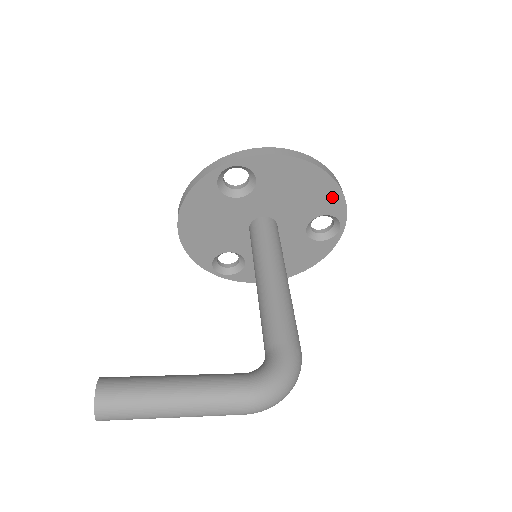
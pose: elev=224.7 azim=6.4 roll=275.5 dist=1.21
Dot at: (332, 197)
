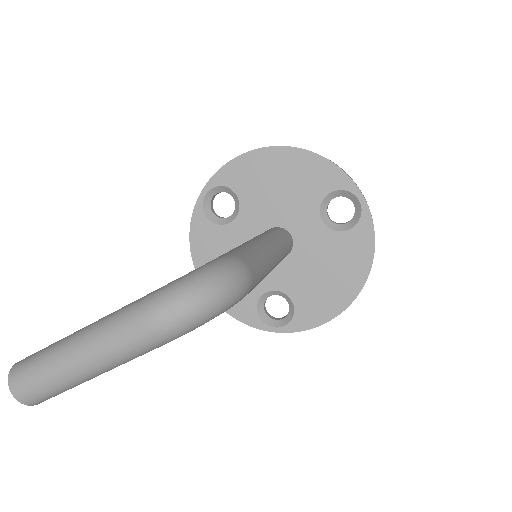
Dot at: (319, 169)
